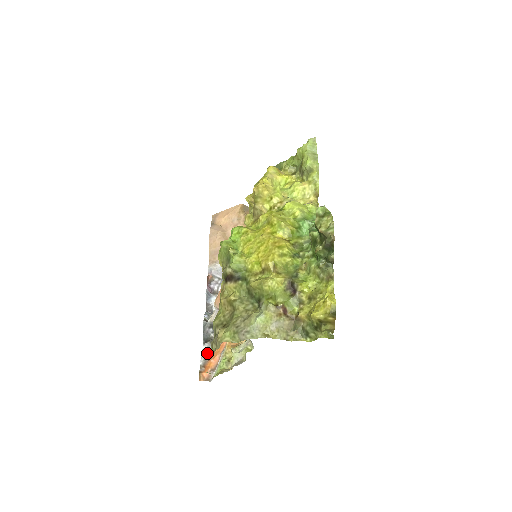
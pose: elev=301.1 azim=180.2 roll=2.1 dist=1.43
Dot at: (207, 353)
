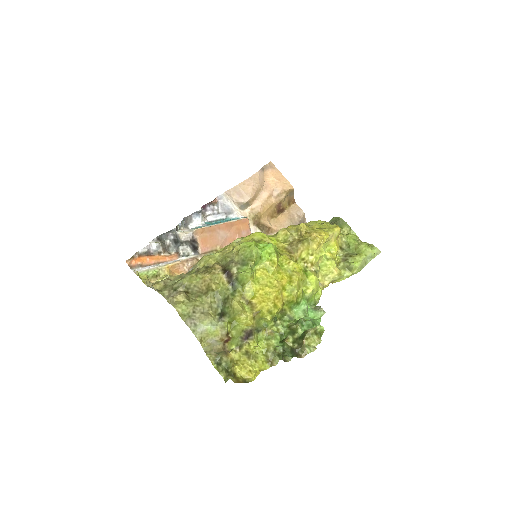
Dot at: (151, 250)
